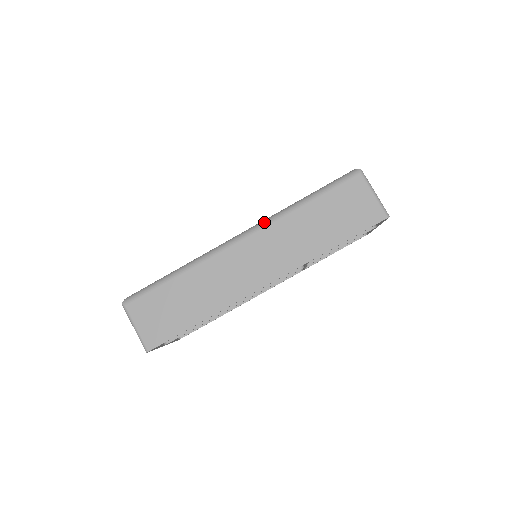
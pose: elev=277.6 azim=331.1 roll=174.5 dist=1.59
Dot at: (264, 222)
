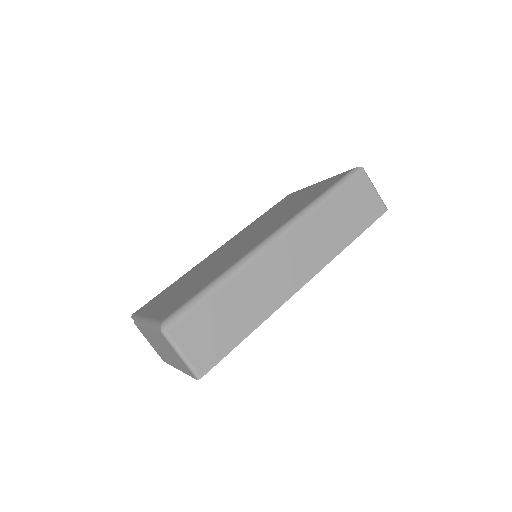
Dot at: (294, 221)
